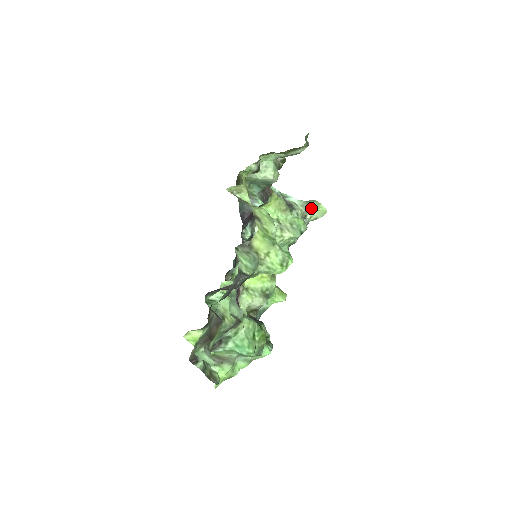
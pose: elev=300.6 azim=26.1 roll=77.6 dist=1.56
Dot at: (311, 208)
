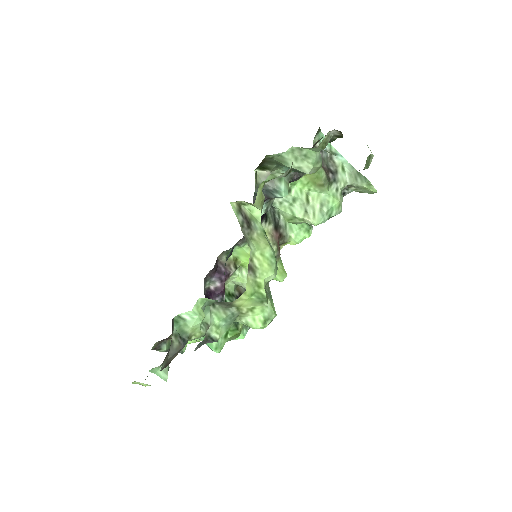
Dot at: (358, 185)
